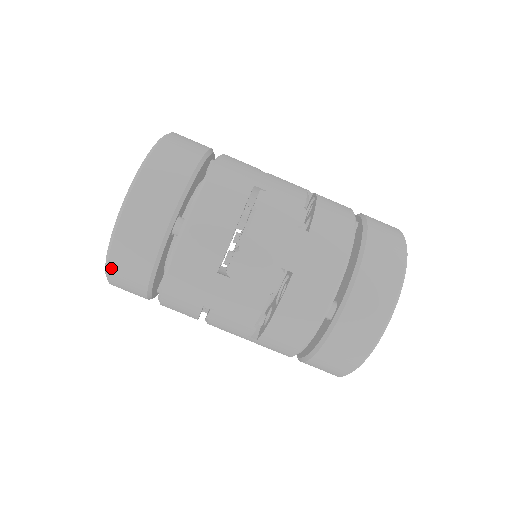
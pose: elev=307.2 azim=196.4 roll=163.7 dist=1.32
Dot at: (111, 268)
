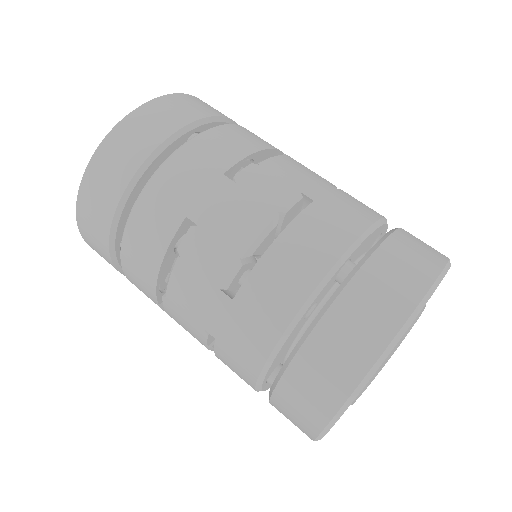
Dot at: (99, 153)
